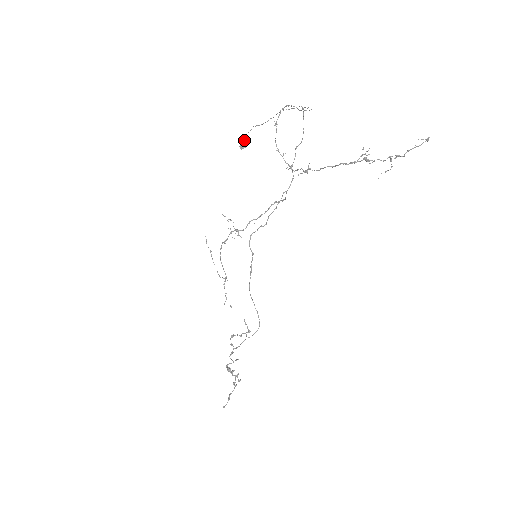
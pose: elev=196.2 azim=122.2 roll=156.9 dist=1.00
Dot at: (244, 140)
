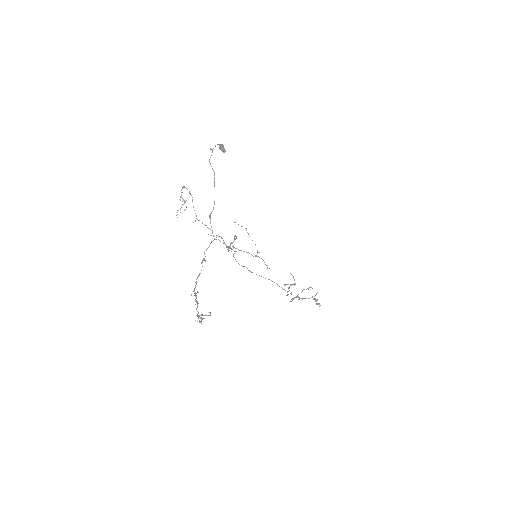
Dot at: (221, 146)
